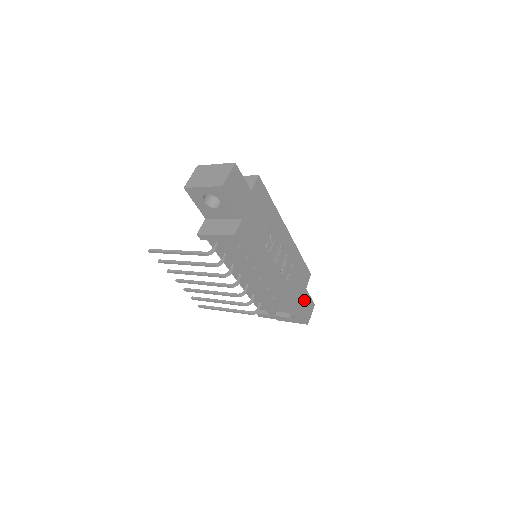
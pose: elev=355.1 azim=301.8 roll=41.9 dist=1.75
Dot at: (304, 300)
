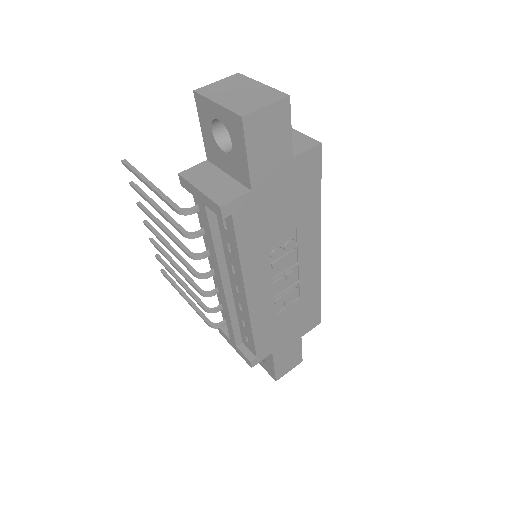
Dot at: (289, 349)
